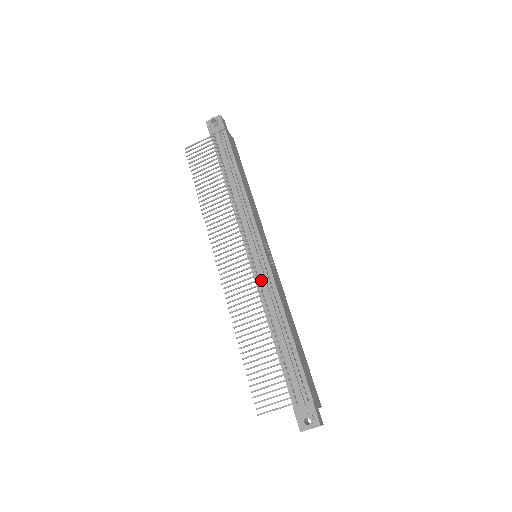
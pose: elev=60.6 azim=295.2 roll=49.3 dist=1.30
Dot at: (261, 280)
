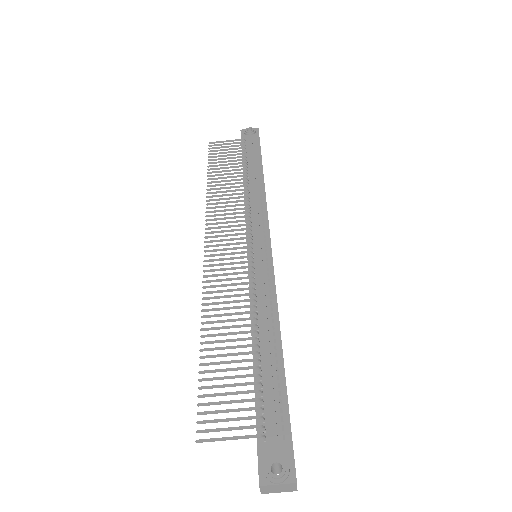
Dot at: (257, 275)
